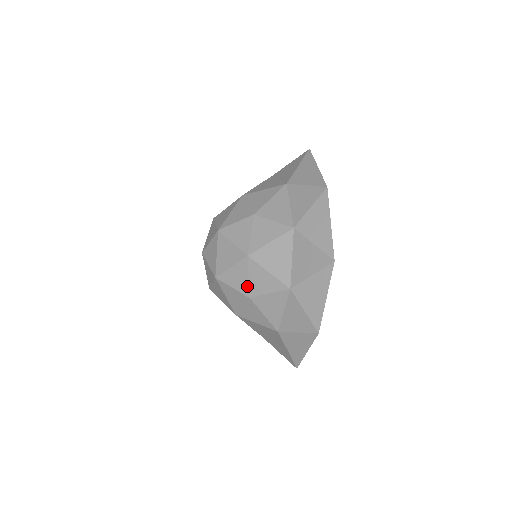
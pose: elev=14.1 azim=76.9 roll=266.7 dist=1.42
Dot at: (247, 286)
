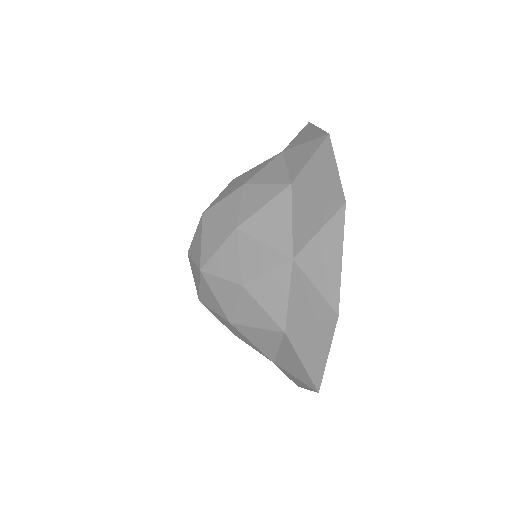
Dot at: (238, 270)
